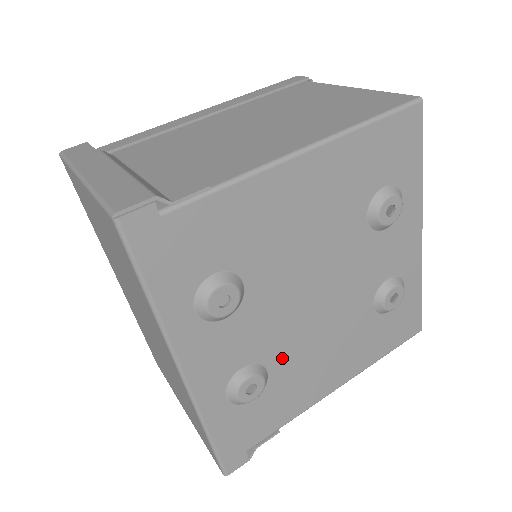
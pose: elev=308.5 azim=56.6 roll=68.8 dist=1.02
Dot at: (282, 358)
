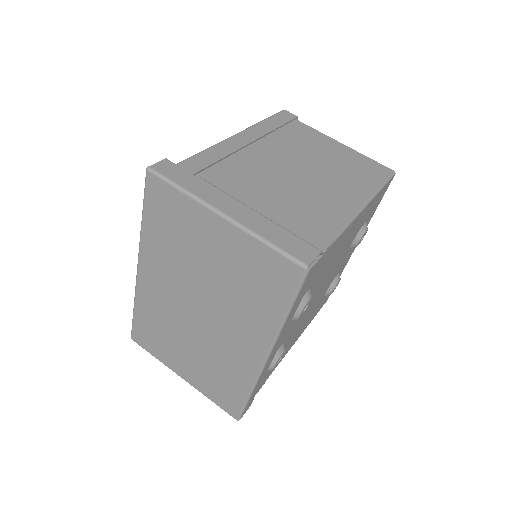
Dot at: (291, 335)
